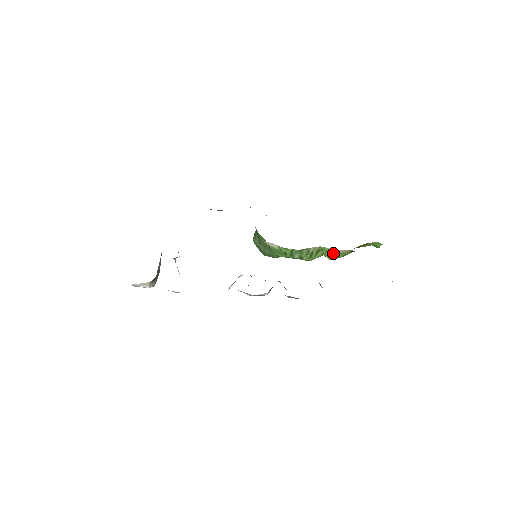
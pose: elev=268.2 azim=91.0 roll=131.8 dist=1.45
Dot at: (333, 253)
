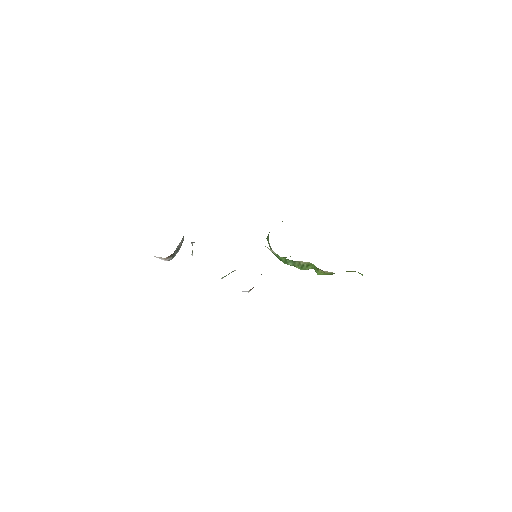
Dot at: (319, 270)
